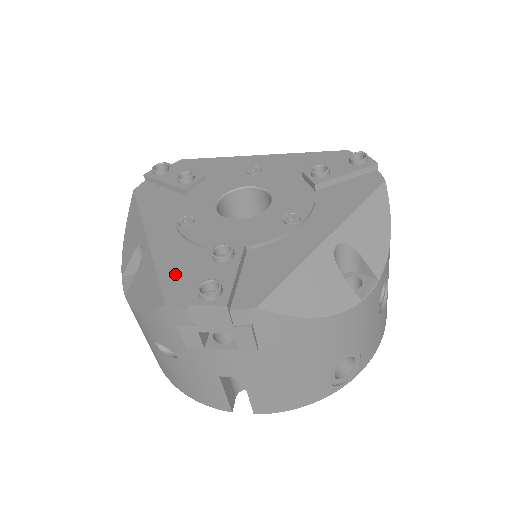
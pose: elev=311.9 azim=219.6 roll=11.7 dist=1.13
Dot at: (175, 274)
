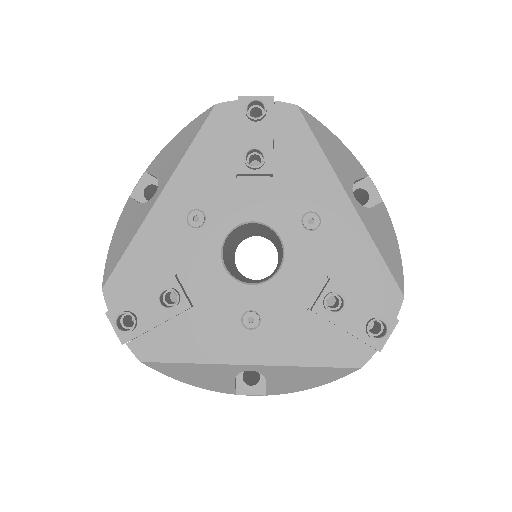
Dot at: (134, 267)
